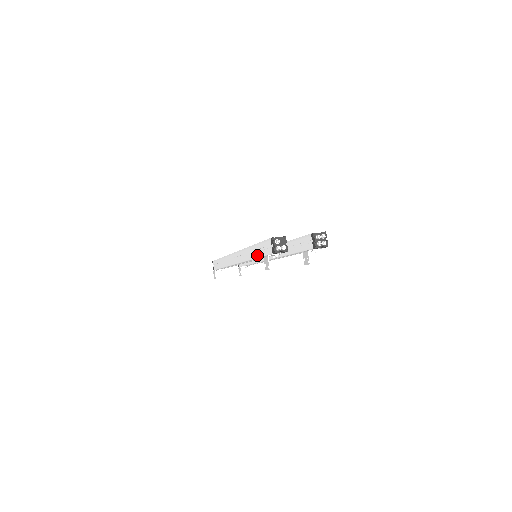
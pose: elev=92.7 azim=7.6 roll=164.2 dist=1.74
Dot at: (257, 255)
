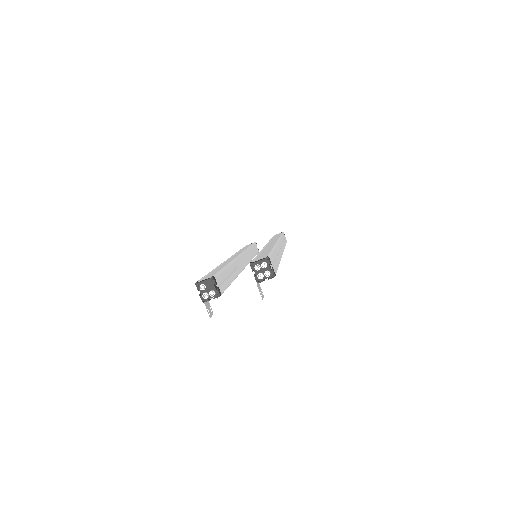
Dot at: occluded
